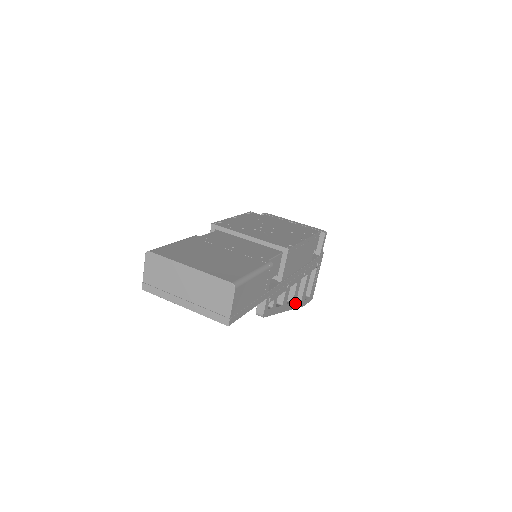
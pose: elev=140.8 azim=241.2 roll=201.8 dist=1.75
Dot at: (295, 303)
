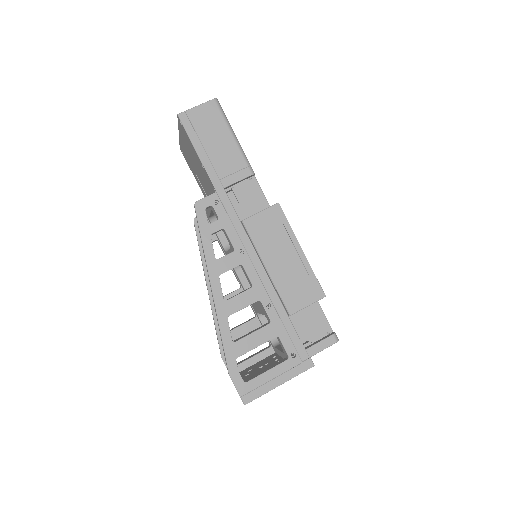
Dot at: (226, 316)
